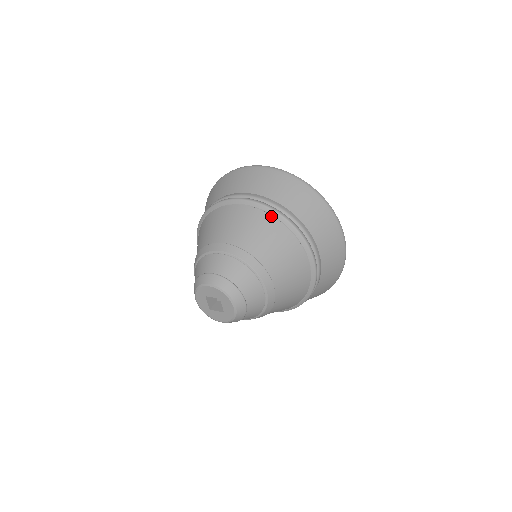
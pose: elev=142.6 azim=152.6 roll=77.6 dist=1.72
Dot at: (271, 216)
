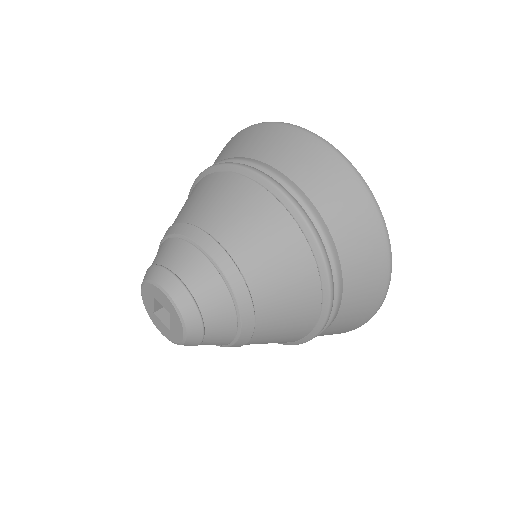
Dot at: (301, 232)
